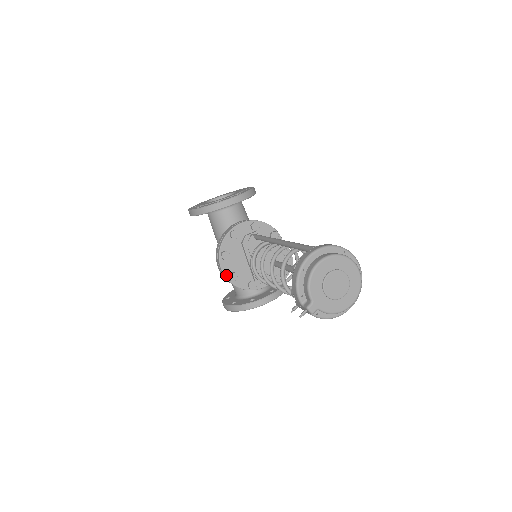
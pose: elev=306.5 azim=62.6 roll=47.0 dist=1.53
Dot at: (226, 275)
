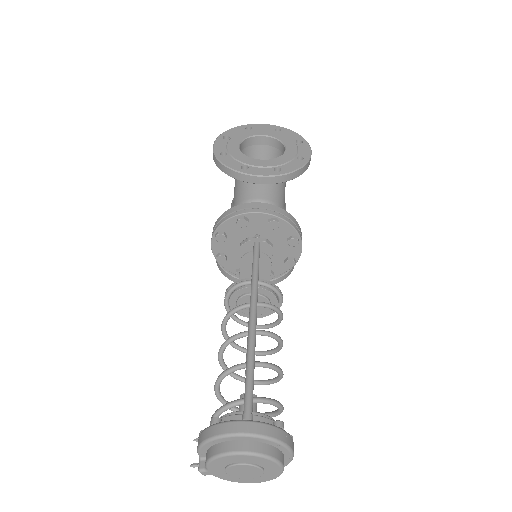
Dot at: (215, 253)
